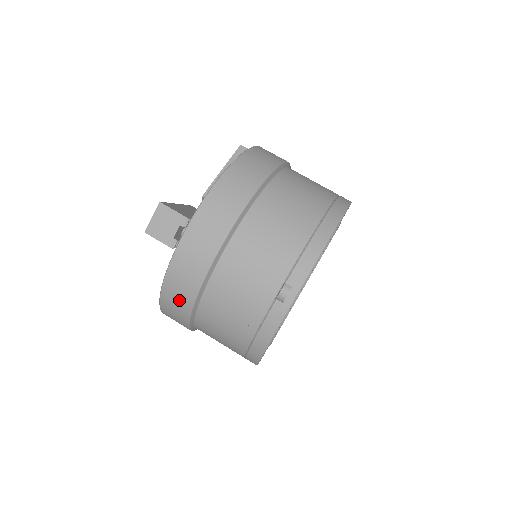
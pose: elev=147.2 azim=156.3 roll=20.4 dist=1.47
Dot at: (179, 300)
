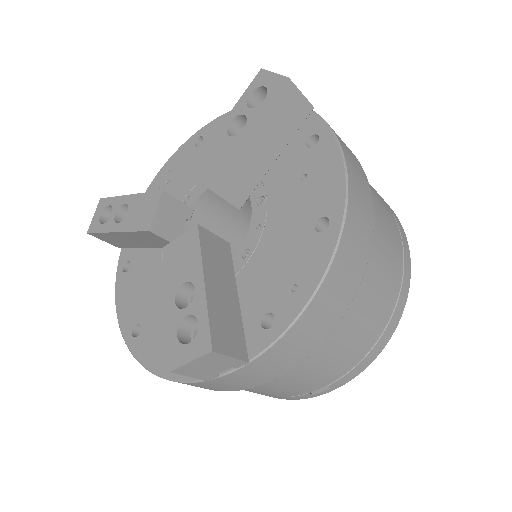
Dot at: occluded
